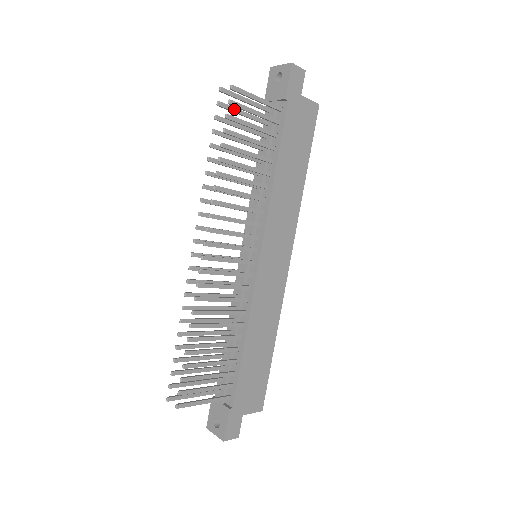
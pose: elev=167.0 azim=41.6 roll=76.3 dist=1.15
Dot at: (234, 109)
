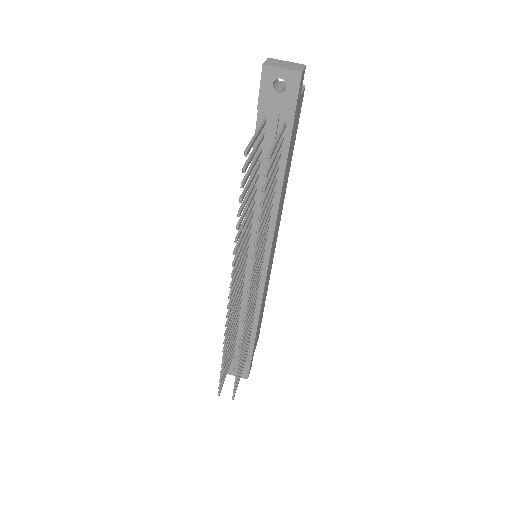
Dot at: (251, 158)
